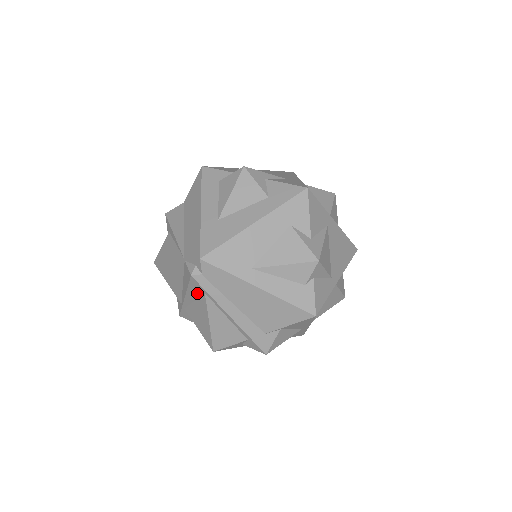
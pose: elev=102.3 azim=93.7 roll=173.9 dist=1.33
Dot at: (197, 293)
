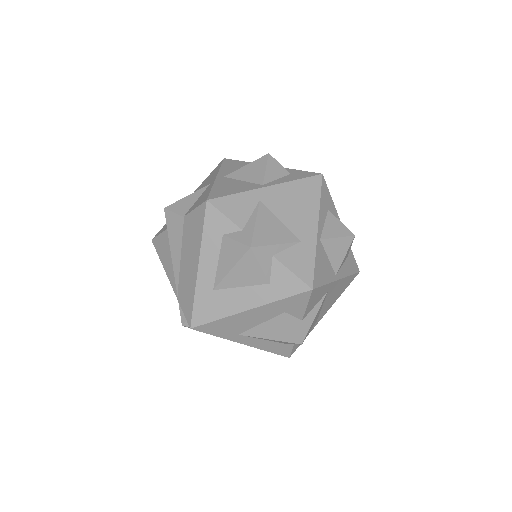
Dot at: occluded
